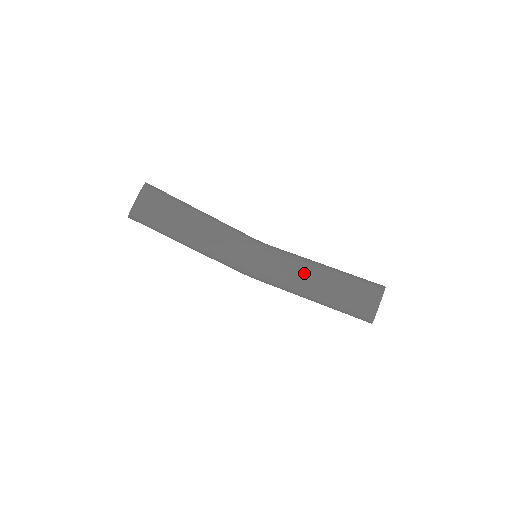
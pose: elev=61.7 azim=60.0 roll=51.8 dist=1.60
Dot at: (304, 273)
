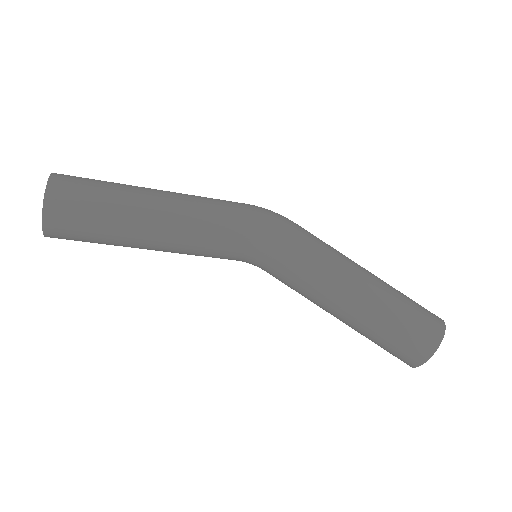
Dot at: (321, 303)
